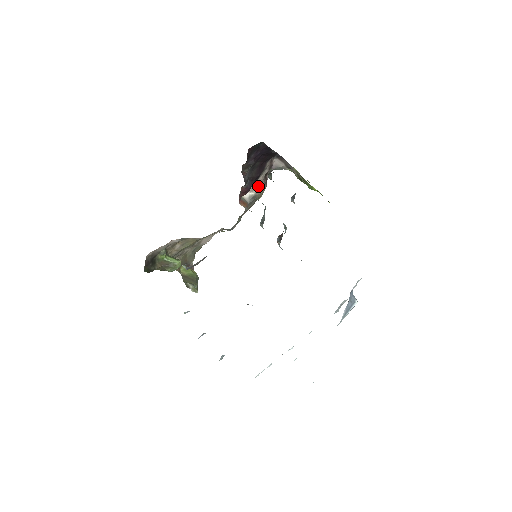
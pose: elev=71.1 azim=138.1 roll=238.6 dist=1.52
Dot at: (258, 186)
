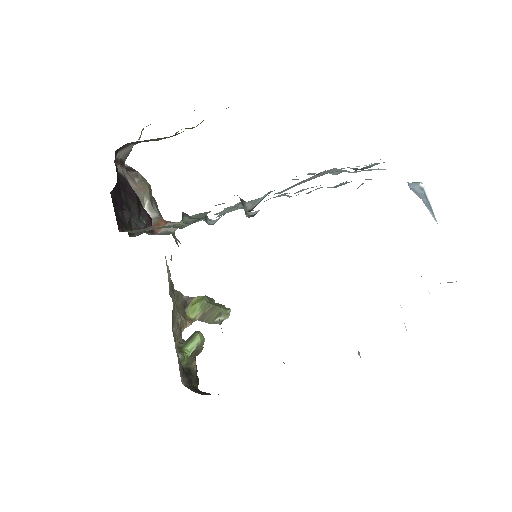
Dot at: (140, 192)
